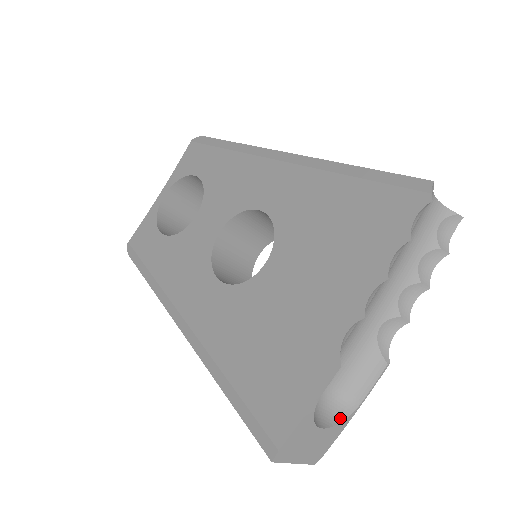
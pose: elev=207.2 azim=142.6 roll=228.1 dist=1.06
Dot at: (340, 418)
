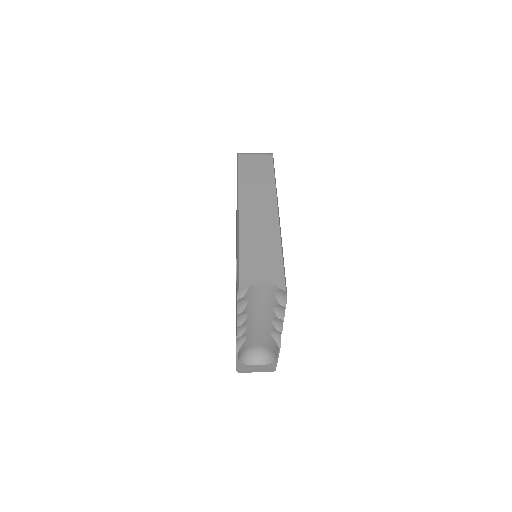
Dot at: (270, 361)
